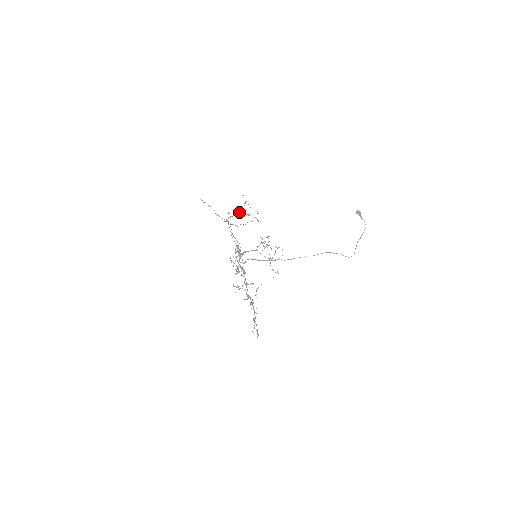
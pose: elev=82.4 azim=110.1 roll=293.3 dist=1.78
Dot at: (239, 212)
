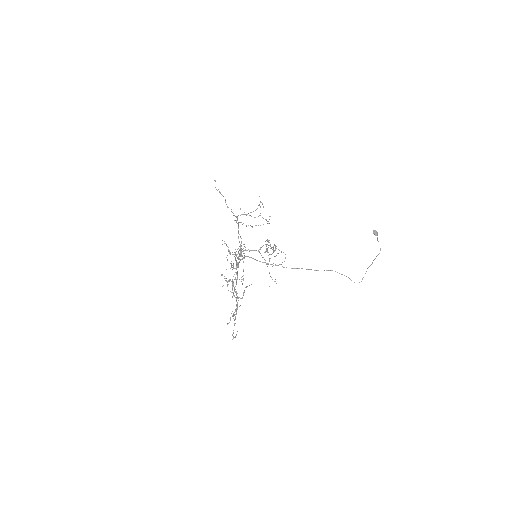
Dot at: (251, 212)
